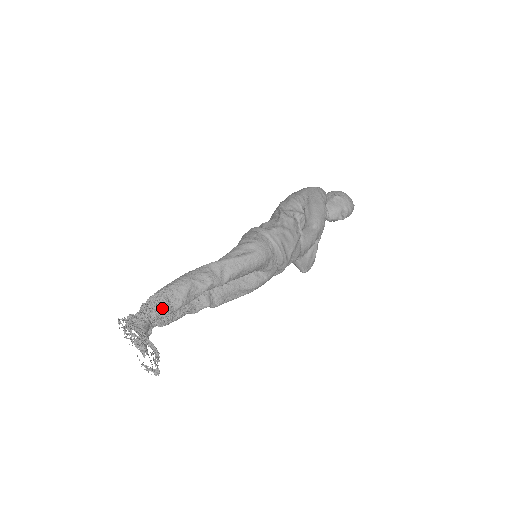
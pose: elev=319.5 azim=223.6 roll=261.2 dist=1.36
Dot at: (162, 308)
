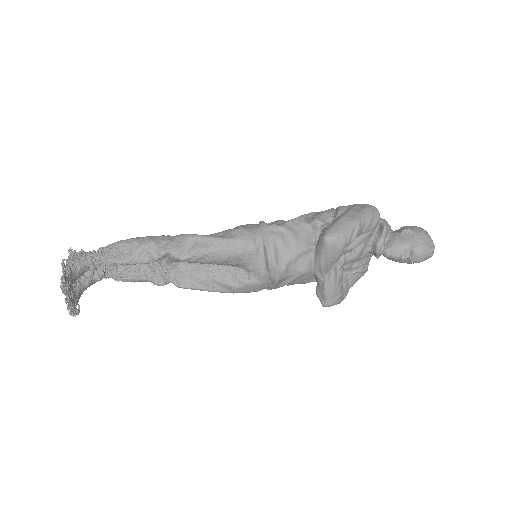
Dot at: (108, 254)
